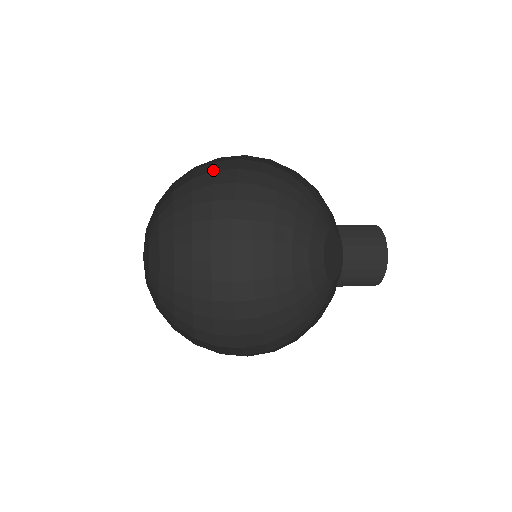
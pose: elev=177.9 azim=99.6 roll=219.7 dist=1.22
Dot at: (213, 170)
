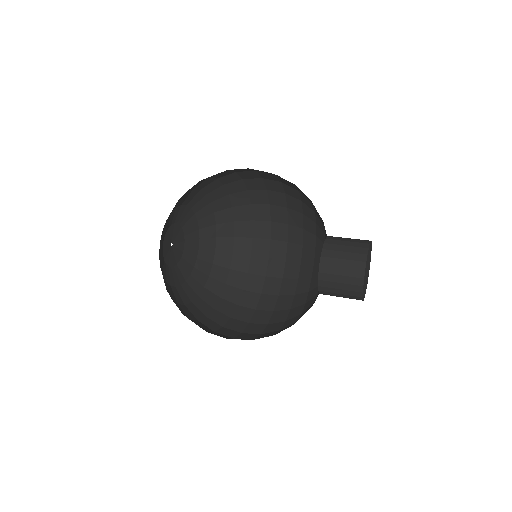
Dot at: occluded
